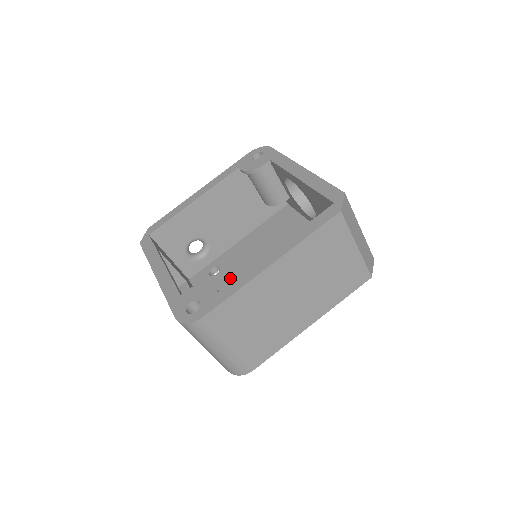
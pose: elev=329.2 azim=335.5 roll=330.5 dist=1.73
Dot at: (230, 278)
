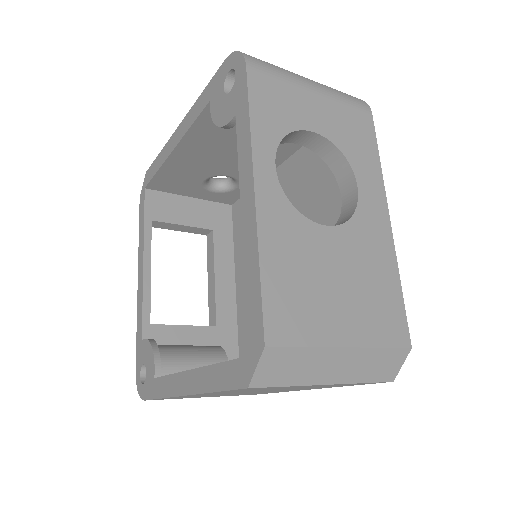
Dot at: occluded
